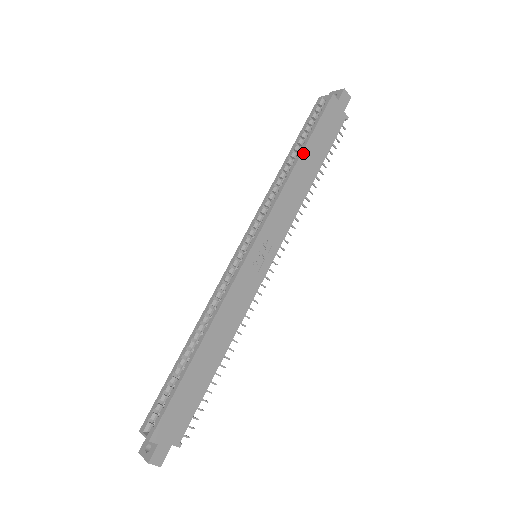
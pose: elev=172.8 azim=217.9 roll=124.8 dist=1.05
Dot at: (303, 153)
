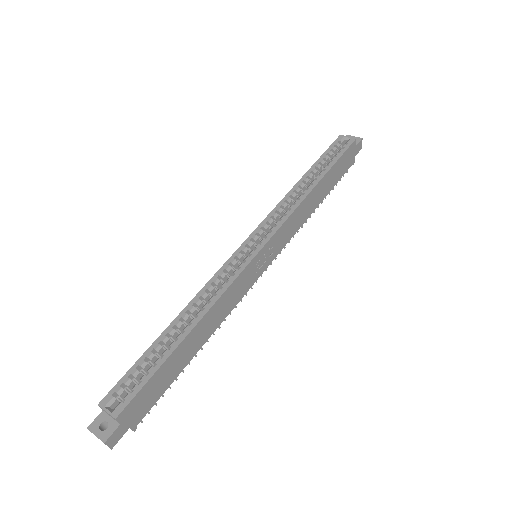
Dot at: (323, 179)
